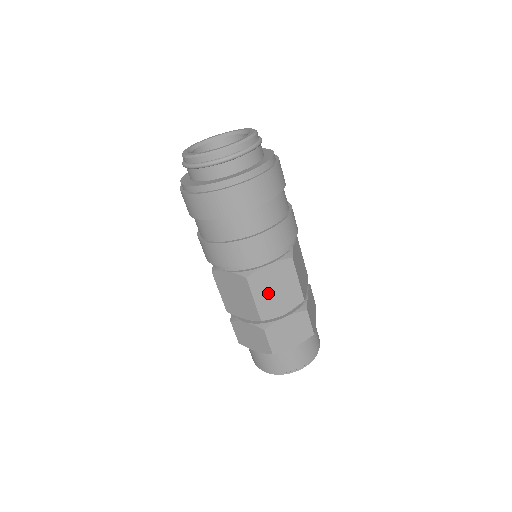
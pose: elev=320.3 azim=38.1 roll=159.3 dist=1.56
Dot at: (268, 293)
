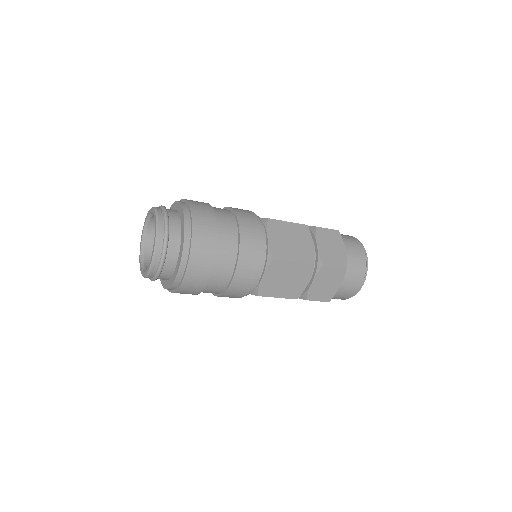
Dot at: (292, 249)
